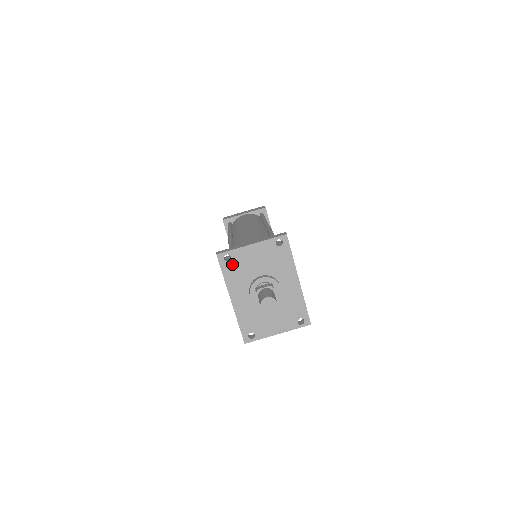
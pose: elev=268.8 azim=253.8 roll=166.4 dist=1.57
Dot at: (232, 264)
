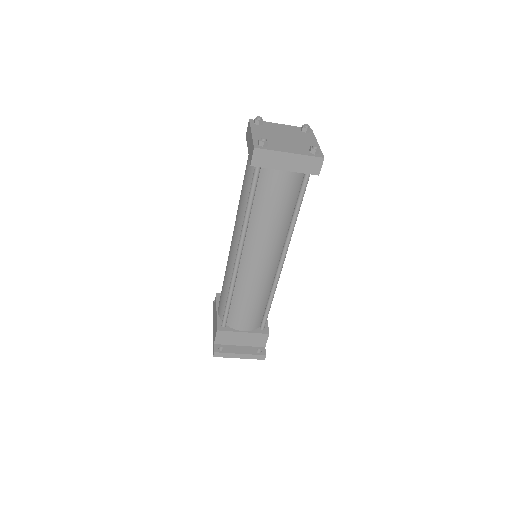
Dot at: occluded
